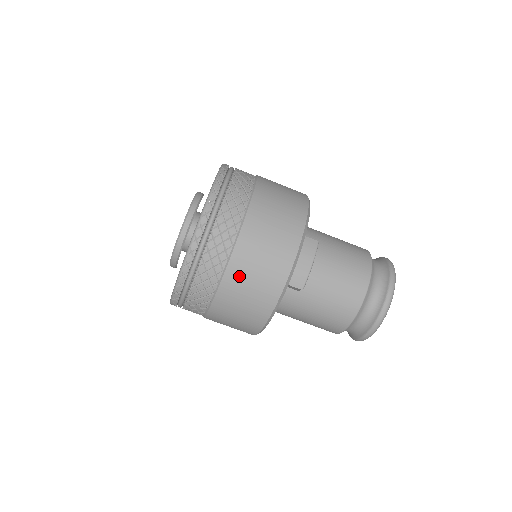
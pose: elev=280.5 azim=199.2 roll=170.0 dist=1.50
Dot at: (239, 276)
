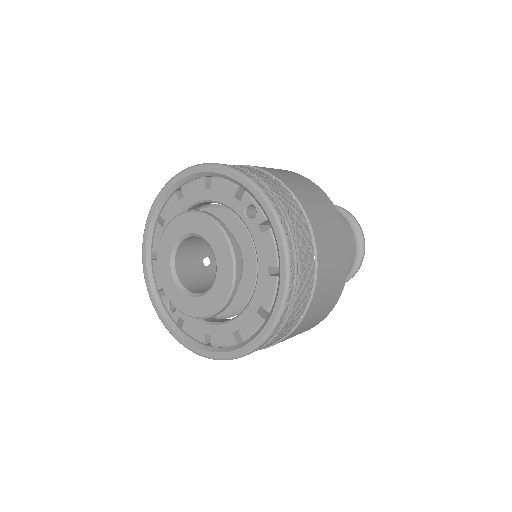
Dot at: occluded
